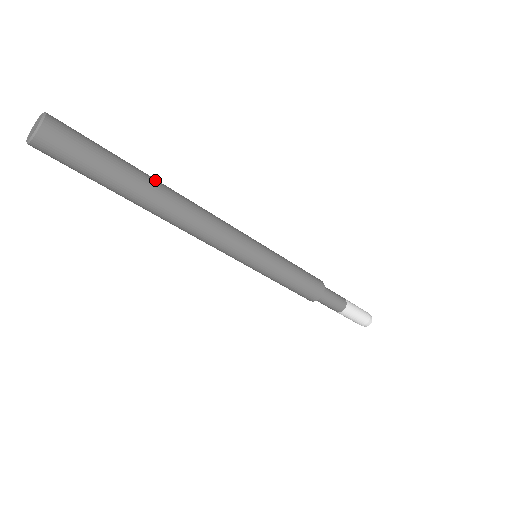
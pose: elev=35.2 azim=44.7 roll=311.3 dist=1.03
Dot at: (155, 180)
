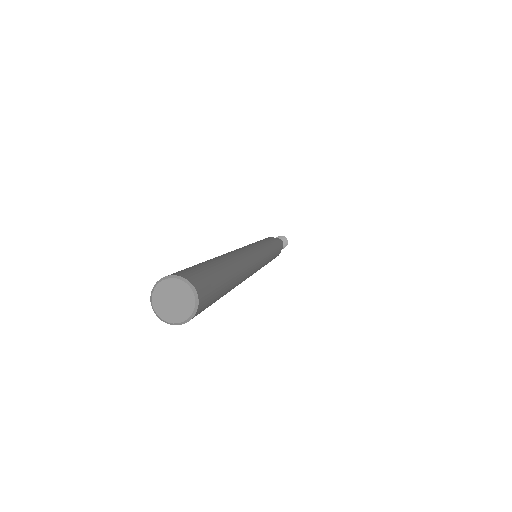
Dot at: (232, 260)
